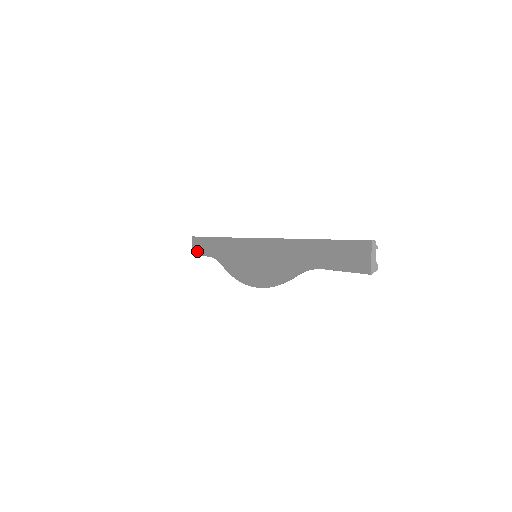
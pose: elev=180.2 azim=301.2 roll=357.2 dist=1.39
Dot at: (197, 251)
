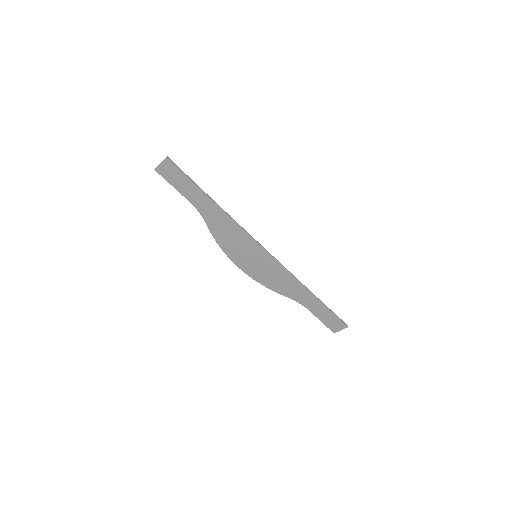
Dot at: (169, 178)
